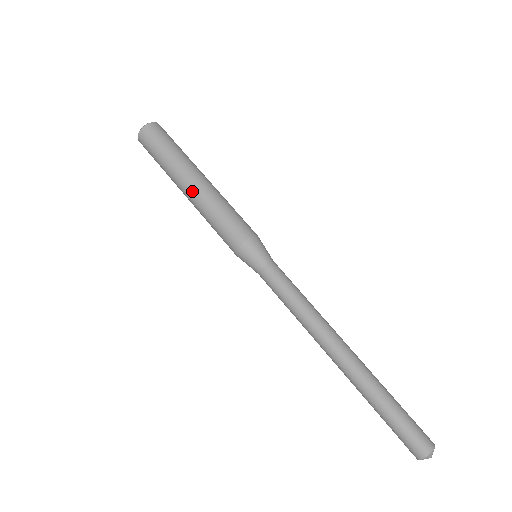
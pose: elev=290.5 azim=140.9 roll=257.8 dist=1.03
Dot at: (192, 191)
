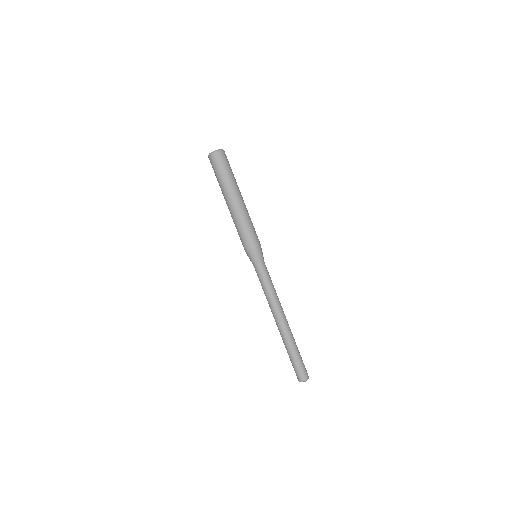
Dot at: (228, 208)
